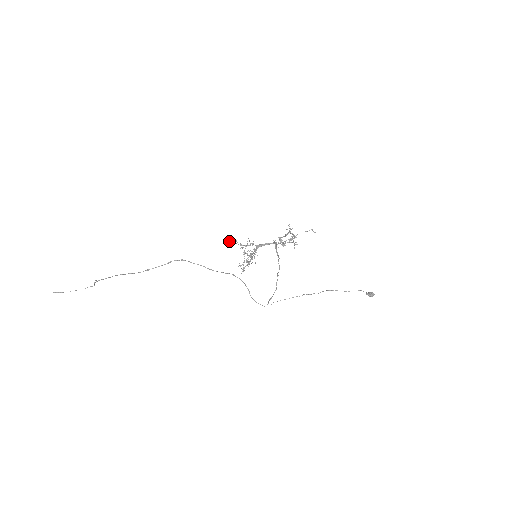
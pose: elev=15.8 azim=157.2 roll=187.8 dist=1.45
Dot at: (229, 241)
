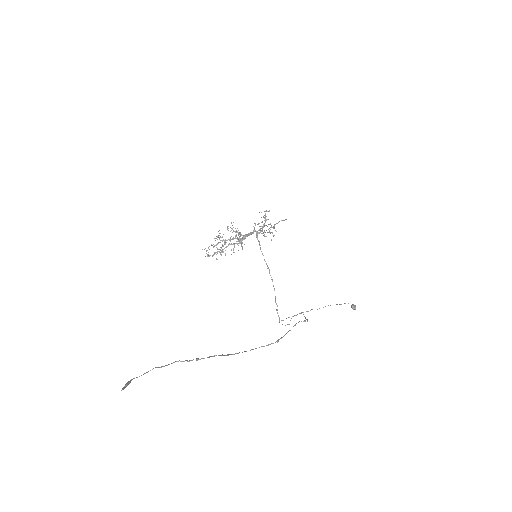
Dot at: (235, 237)
